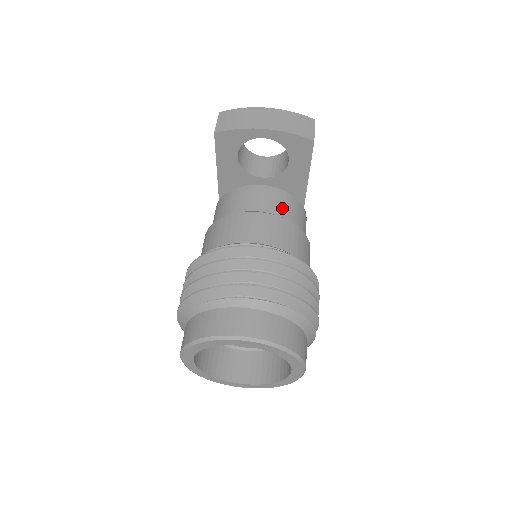
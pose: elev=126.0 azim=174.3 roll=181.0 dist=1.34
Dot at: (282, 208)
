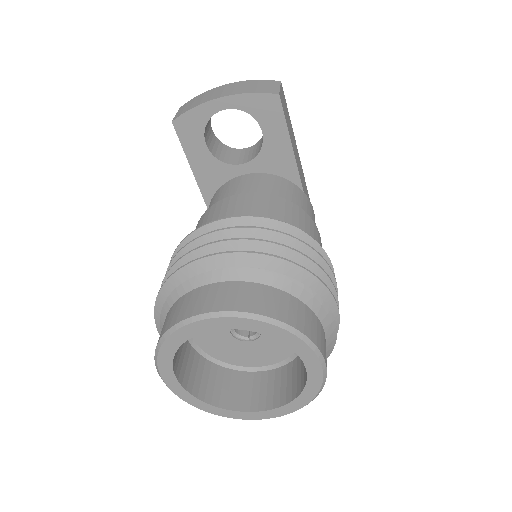
Dot at: (270, 188)
